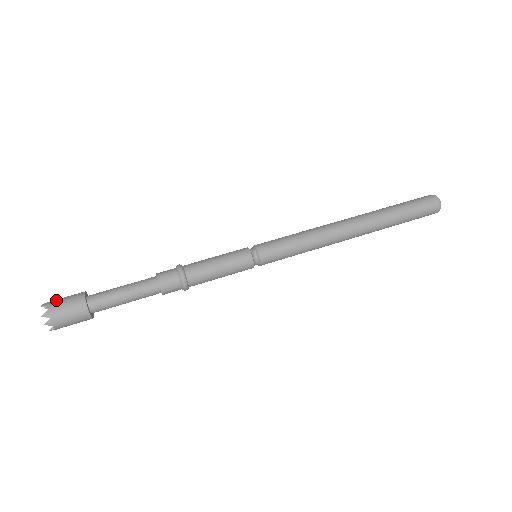
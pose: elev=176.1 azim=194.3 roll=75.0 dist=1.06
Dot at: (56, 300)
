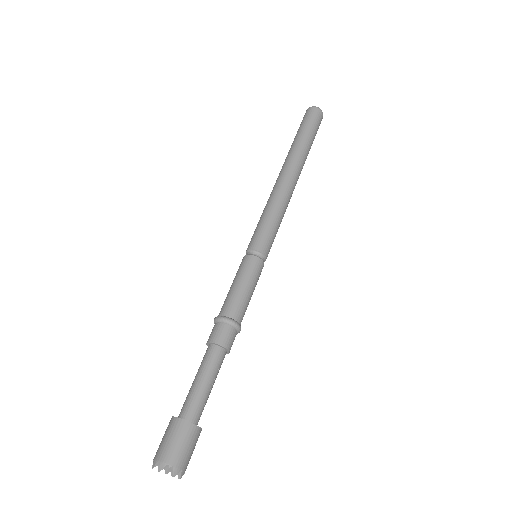
Dot at: (166, 451)
